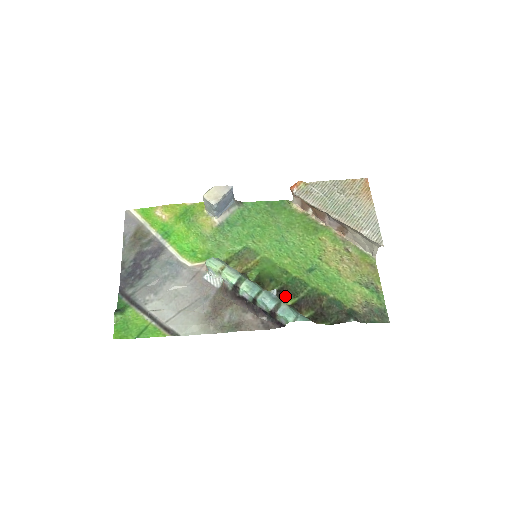
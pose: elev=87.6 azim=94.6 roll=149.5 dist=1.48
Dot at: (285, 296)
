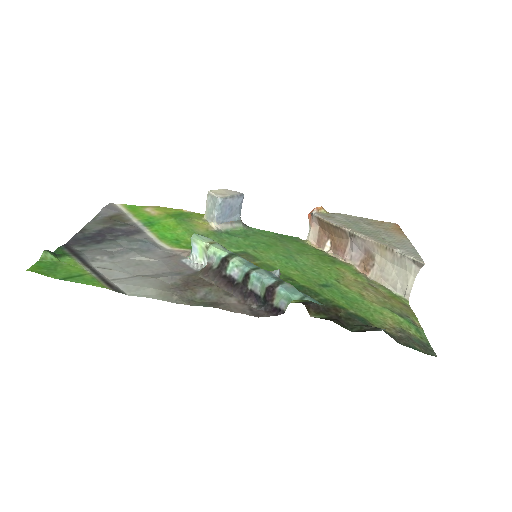
Dot at: occluded
